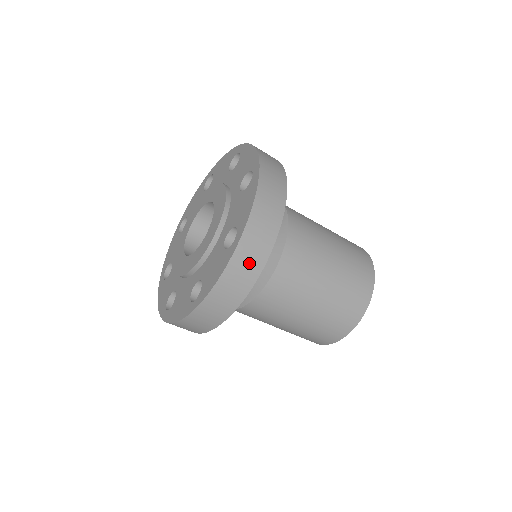
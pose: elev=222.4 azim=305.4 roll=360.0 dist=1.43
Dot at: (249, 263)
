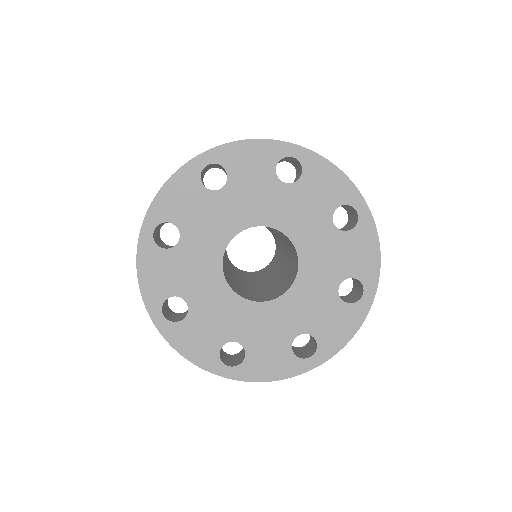
Dot at: occluded
